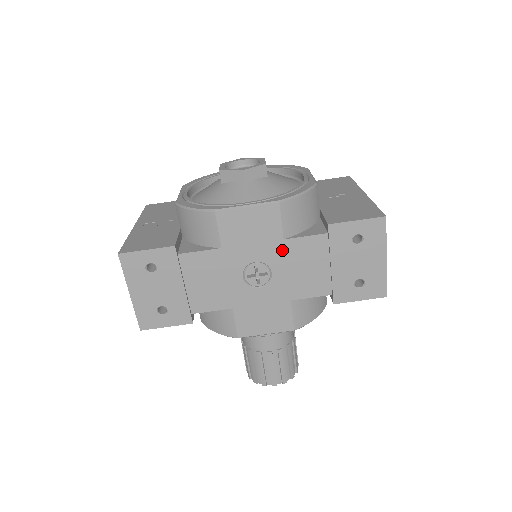
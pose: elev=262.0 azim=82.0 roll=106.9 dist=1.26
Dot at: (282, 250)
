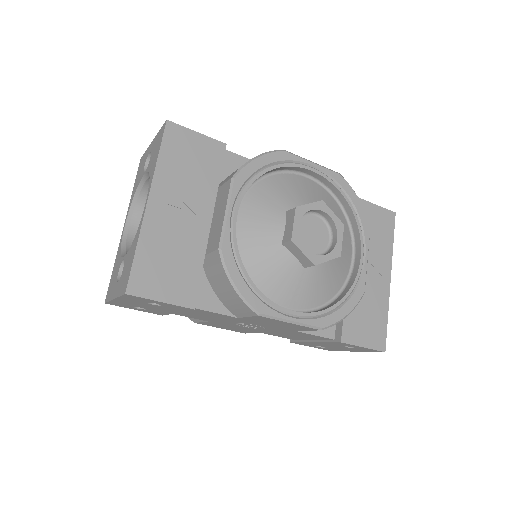
Dot at: (288, 331)
